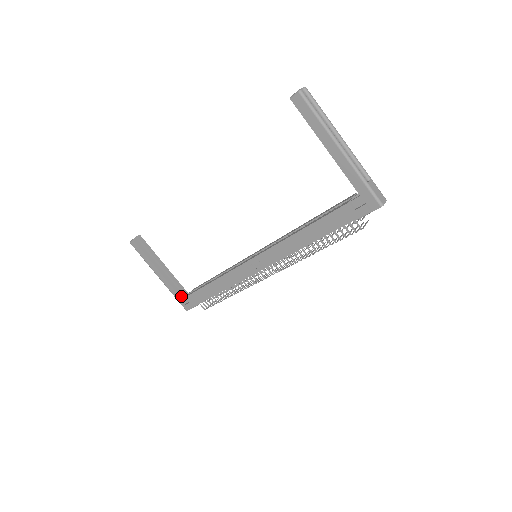
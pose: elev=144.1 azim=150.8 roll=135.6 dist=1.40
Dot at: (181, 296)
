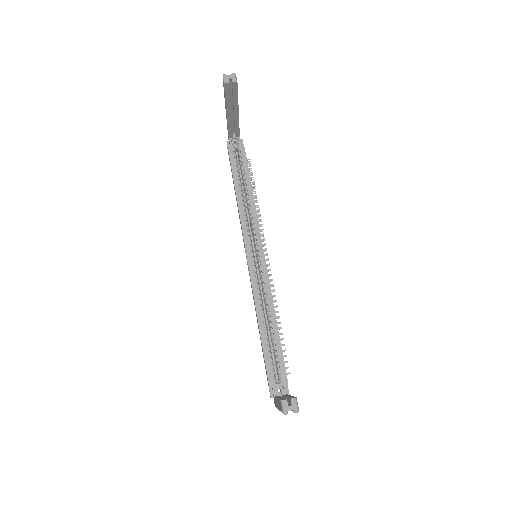
Dot at: (230, 136)
